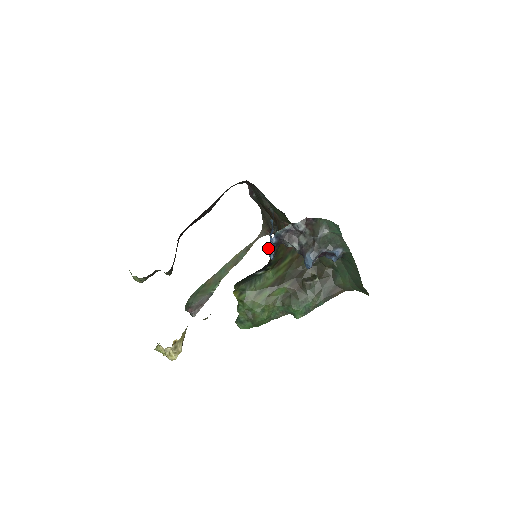
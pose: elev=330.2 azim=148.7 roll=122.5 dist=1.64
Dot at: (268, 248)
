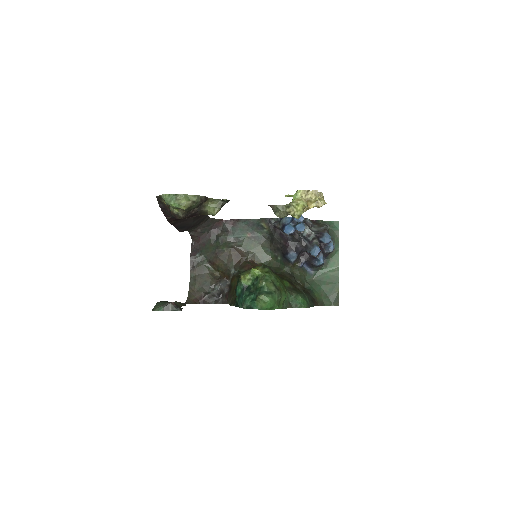
Dot at: (296, 225)
